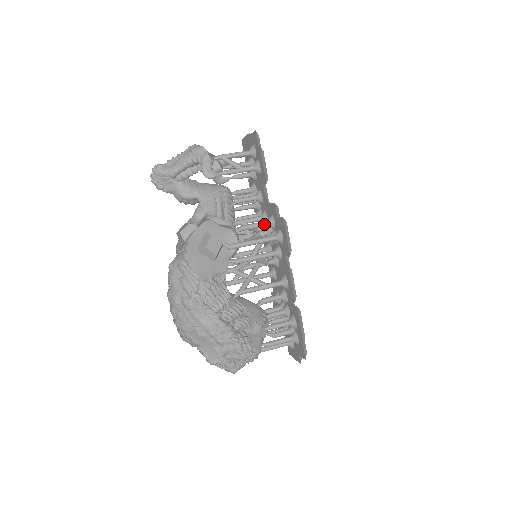
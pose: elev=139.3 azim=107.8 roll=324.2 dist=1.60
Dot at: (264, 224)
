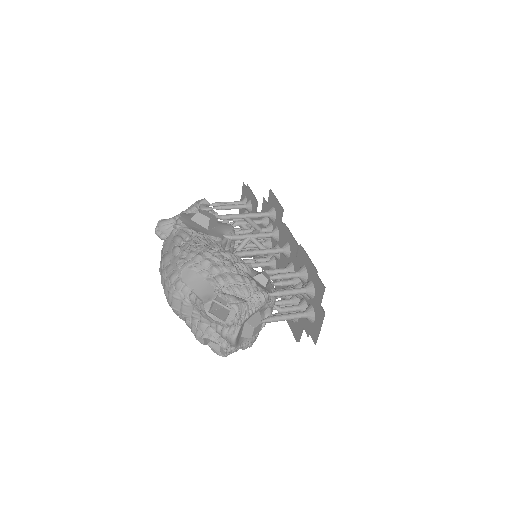
Dot at: (258, 220)
